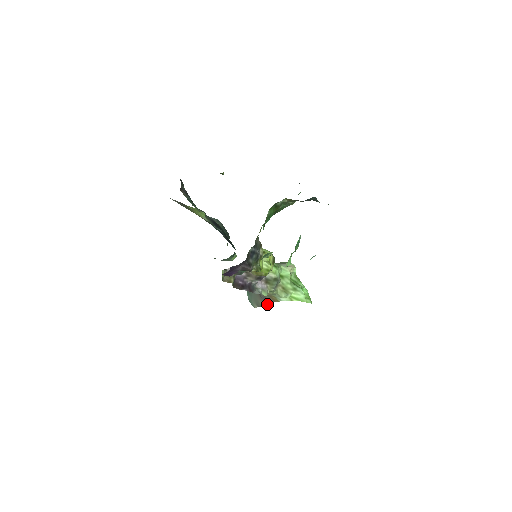
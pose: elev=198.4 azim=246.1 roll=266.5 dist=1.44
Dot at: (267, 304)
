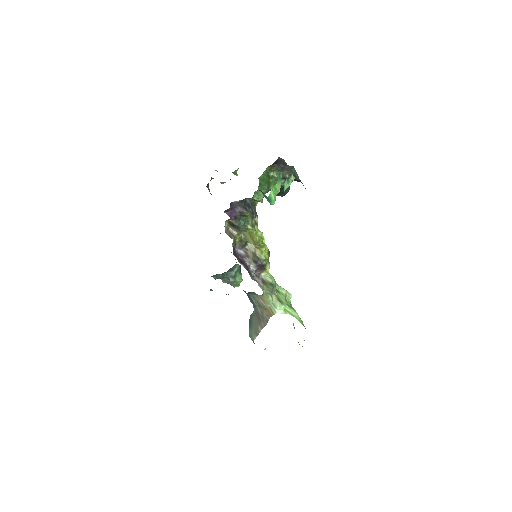
Dot at: (264, 326)
